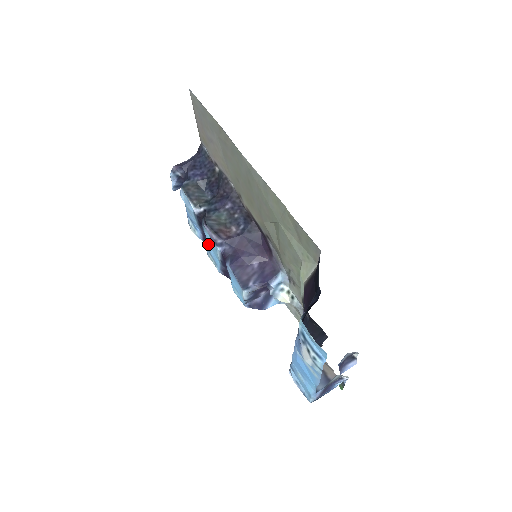
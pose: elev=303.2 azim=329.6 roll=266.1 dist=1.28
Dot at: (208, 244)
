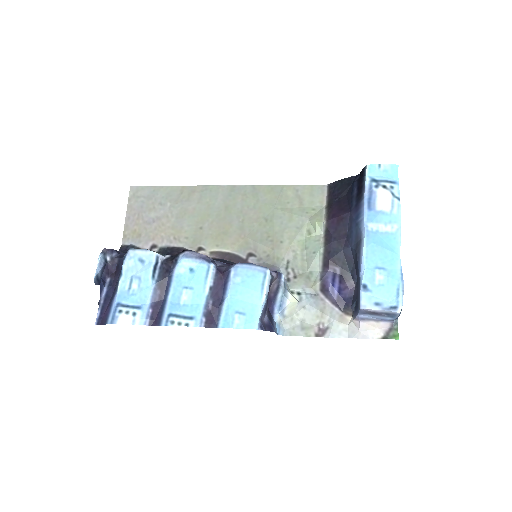
Dot at: (169, 307)
